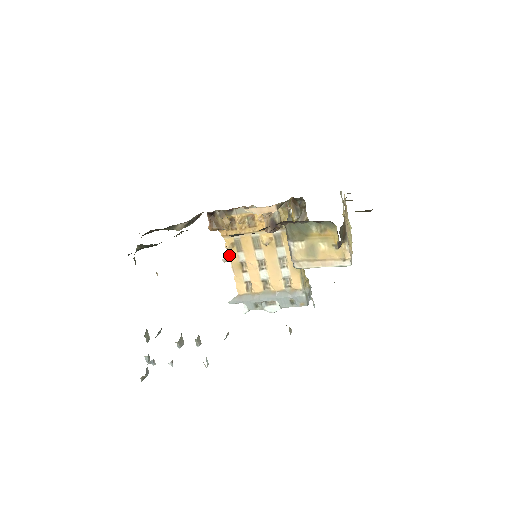
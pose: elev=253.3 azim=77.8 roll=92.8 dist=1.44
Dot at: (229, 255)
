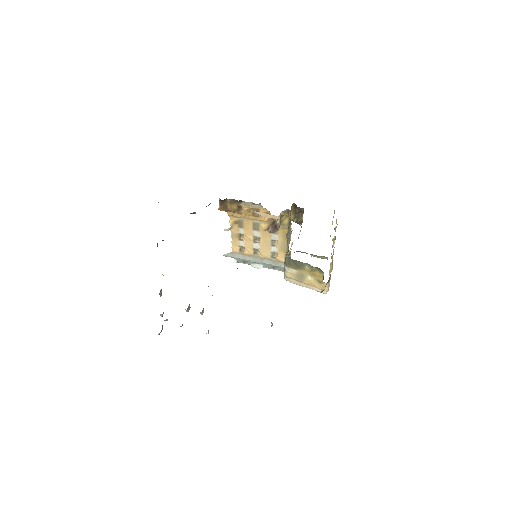
Dot at: (231, 227)
